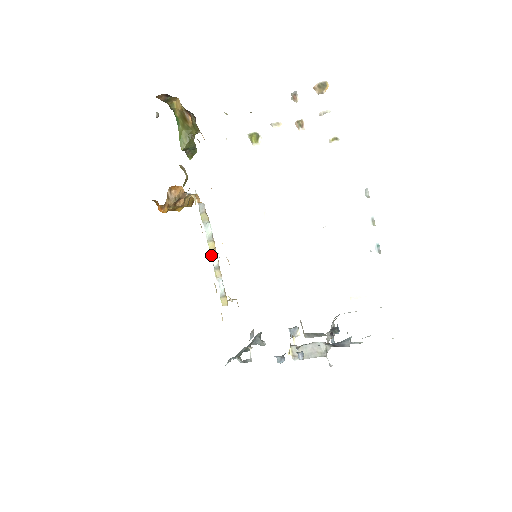
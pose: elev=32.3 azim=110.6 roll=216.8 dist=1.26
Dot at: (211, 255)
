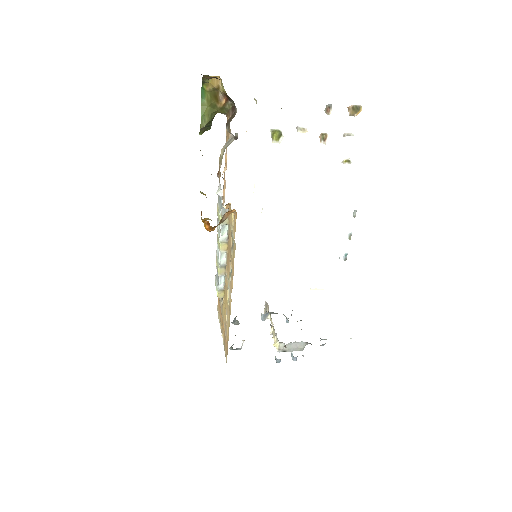
Dot at: (220, 254)
